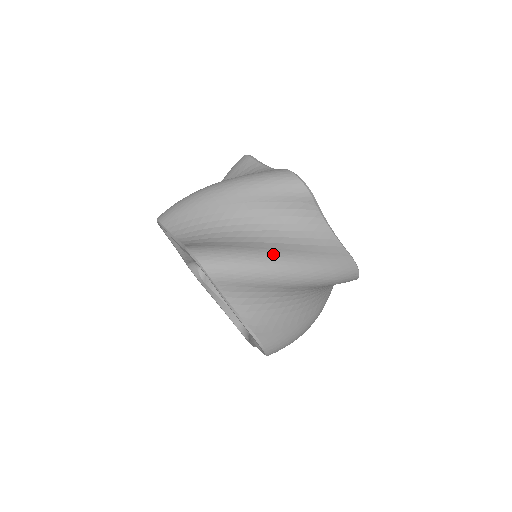
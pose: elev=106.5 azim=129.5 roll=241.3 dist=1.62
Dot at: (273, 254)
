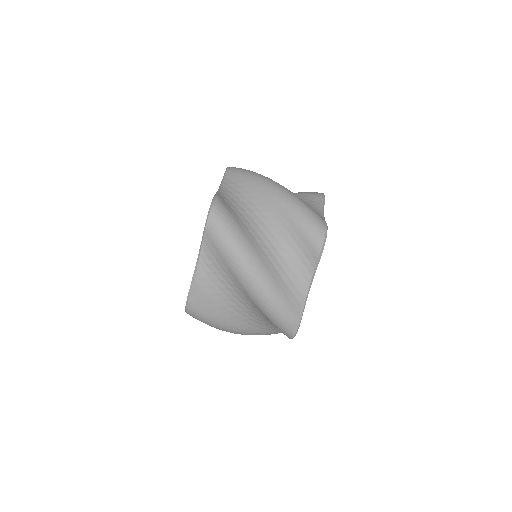
Dot at: (234, 329)
